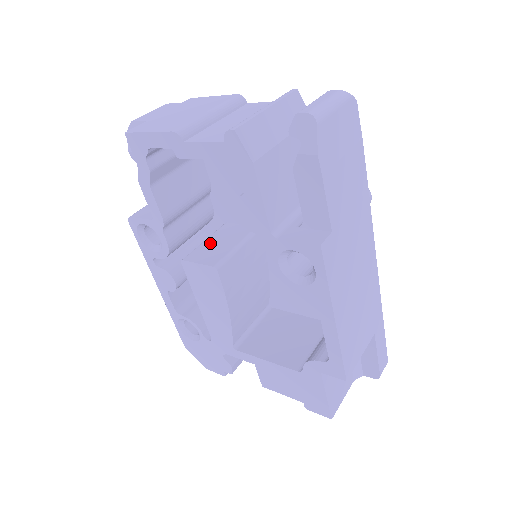
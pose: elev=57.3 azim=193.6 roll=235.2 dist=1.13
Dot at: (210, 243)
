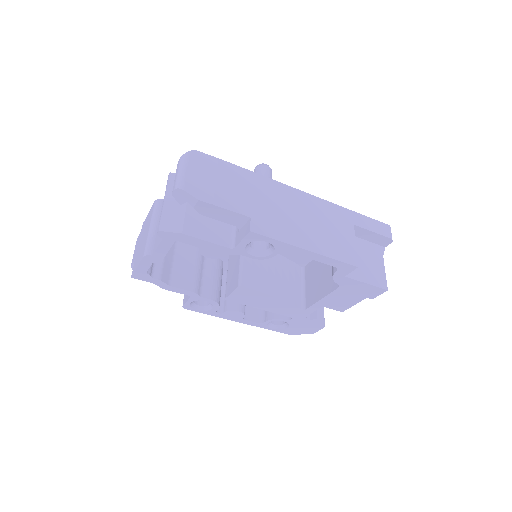
Dot at: (229, 275)
